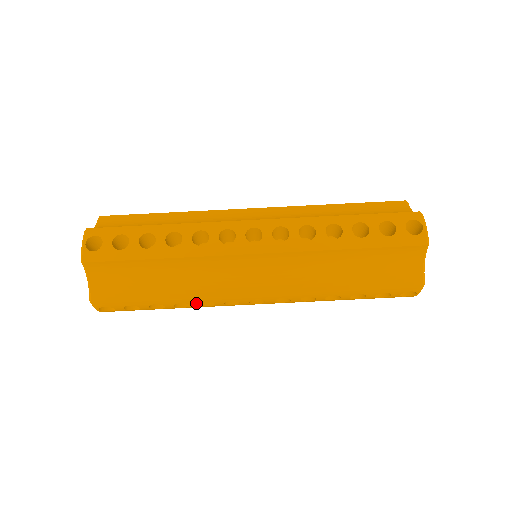
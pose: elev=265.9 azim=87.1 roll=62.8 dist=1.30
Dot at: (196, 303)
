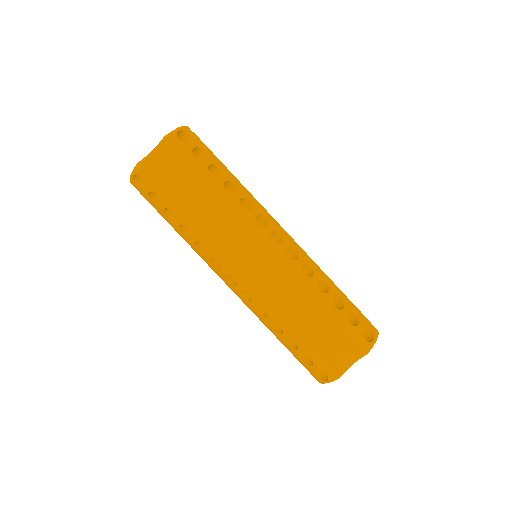
Dot at: (196, 238)
